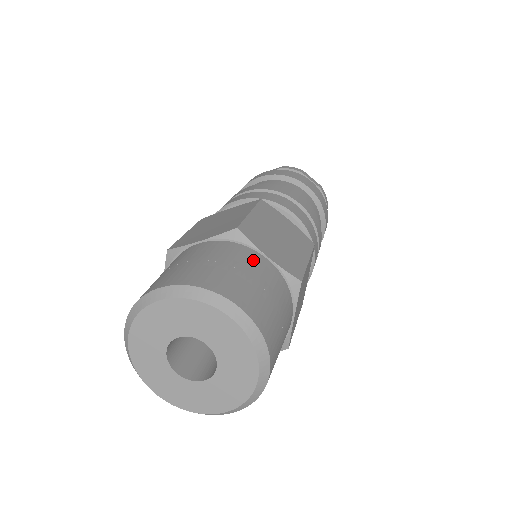
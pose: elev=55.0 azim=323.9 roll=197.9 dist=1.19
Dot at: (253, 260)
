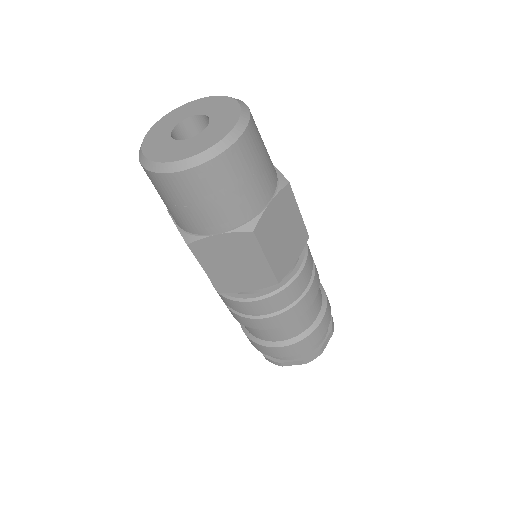
Dot at: occluded
